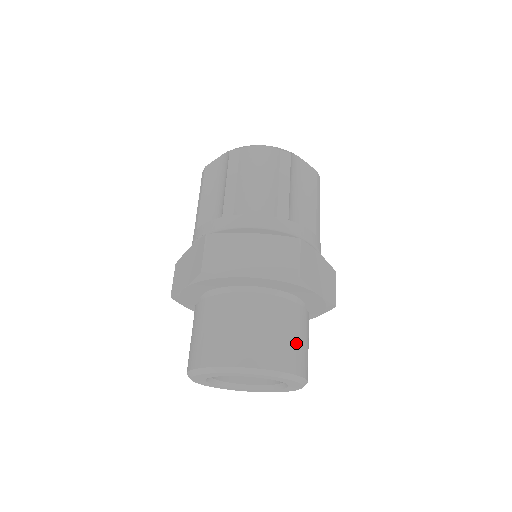
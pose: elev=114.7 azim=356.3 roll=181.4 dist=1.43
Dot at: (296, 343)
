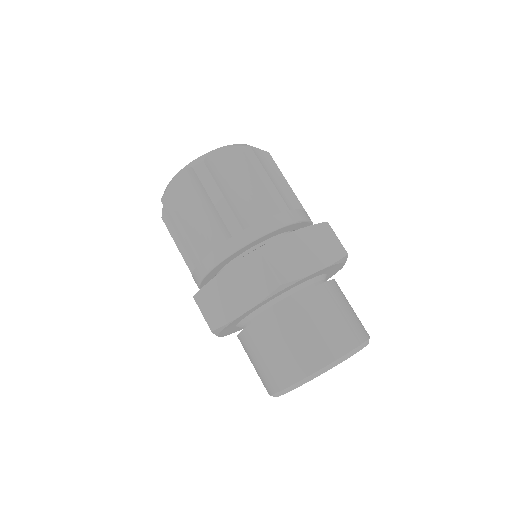
Dot at: (327, 328)
